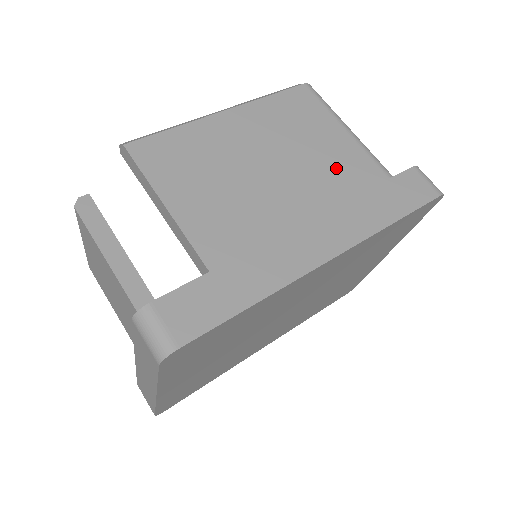
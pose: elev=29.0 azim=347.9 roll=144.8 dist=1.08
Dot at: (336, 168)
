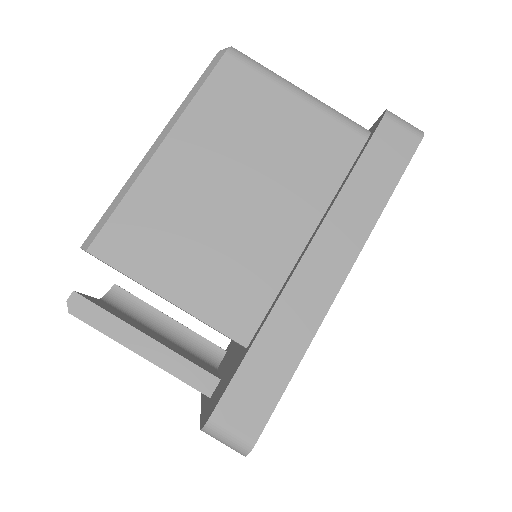
Dot at: (305, 154)
